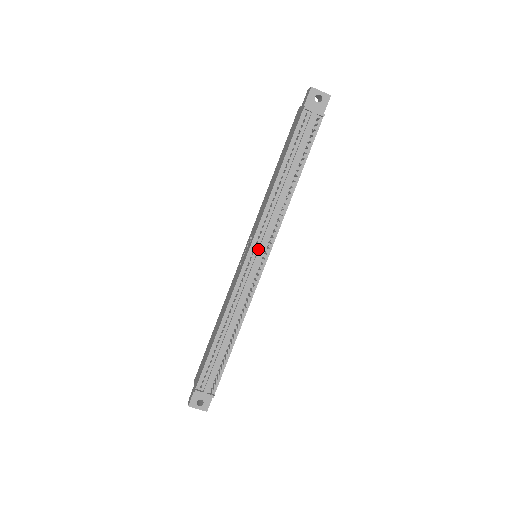
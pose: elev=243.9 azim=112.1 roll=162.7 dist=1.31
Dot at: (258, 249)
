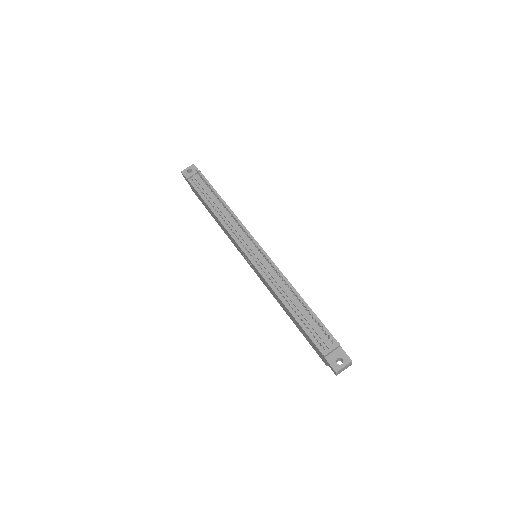
Dot at: (247, 246)
